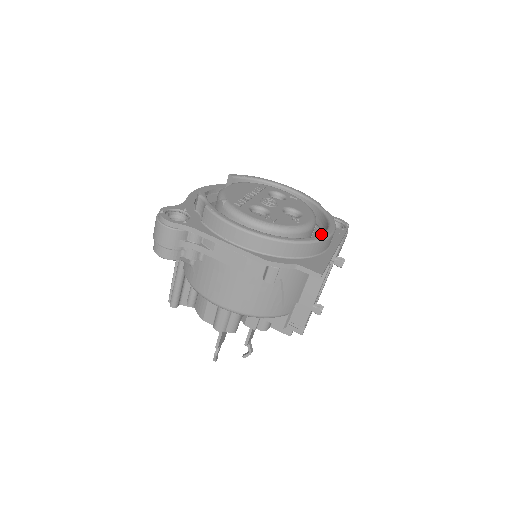
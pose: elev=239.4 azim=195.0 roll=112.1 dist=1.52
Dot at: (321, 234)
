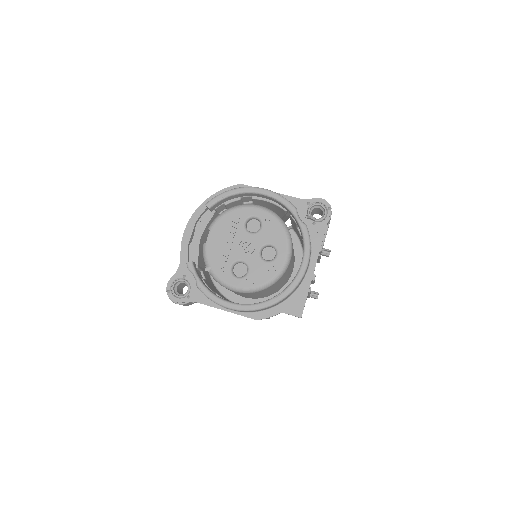
Dot at: (295, 277)
